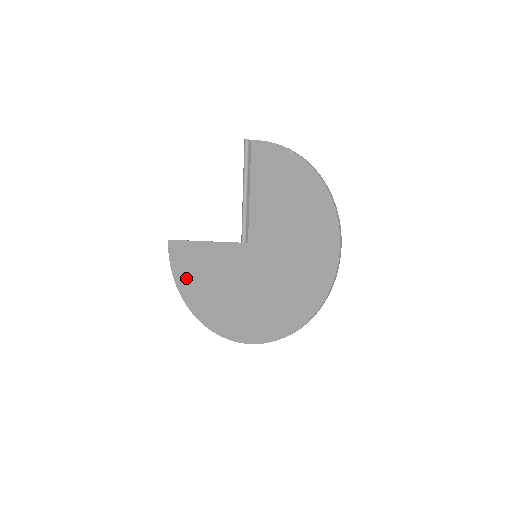
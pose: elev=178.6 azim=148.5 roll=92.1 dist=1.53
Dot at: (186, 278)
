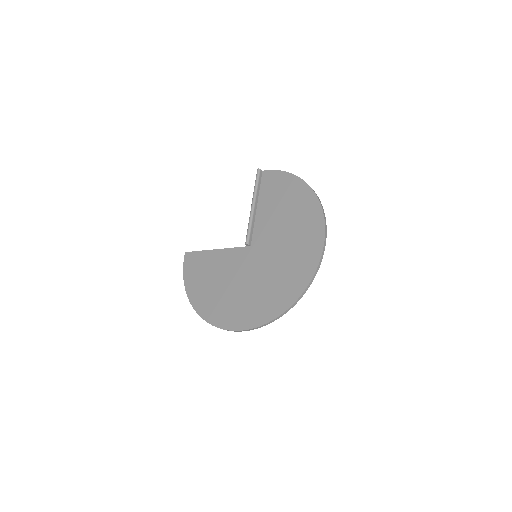
Dot at: (195, 281)
